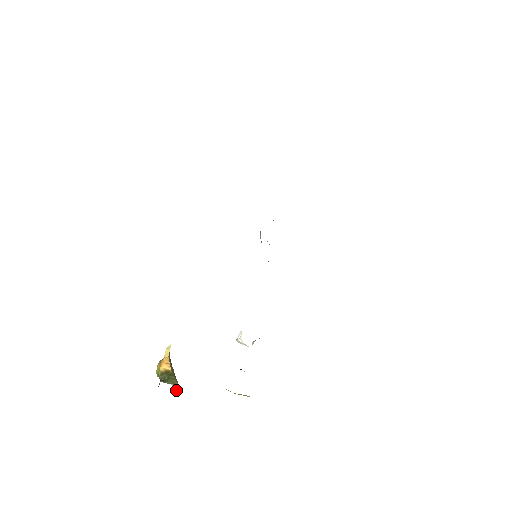
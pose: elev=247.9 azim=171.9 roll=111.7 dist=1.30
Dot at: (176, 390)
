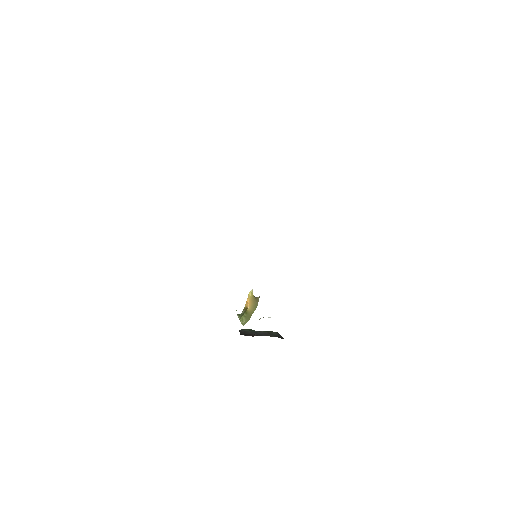
Dot at: (243, 325)
